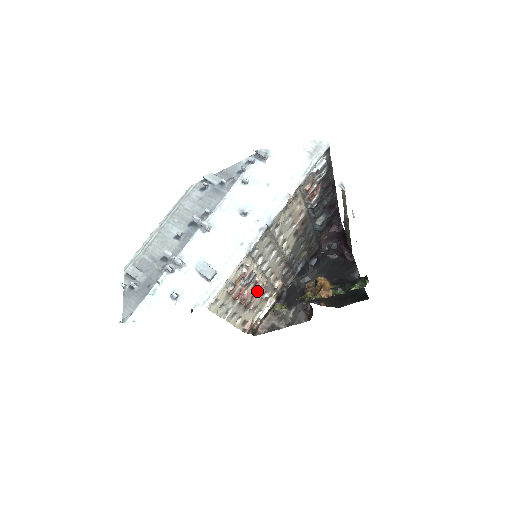
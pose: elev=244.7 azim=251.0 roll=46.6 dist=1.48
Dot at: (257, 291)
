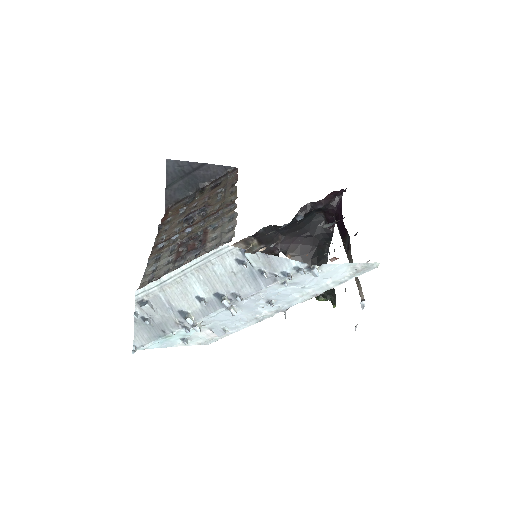
Dot at: occluded
